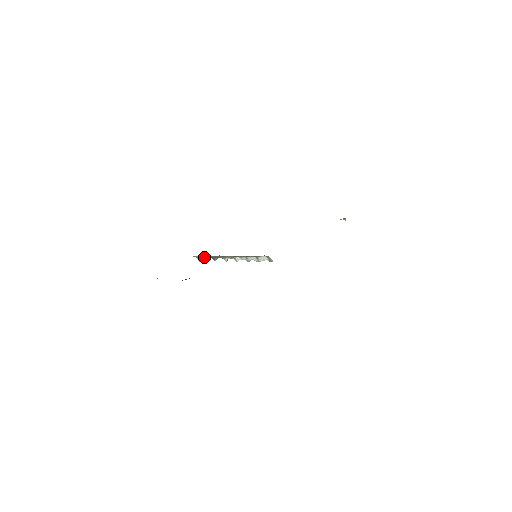
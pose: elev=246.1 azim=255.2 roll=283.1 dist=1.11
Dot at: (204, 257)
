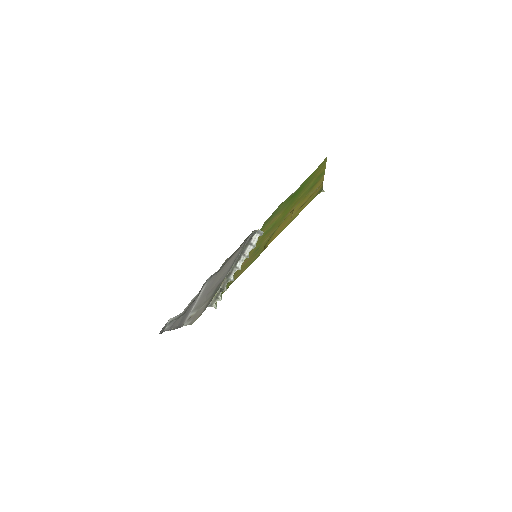
Dot at: (216, 297)
